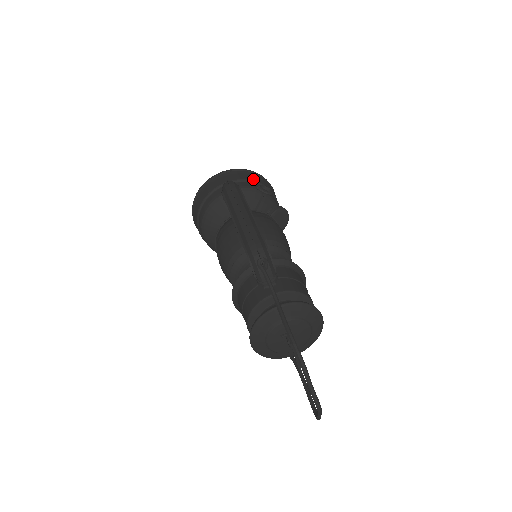
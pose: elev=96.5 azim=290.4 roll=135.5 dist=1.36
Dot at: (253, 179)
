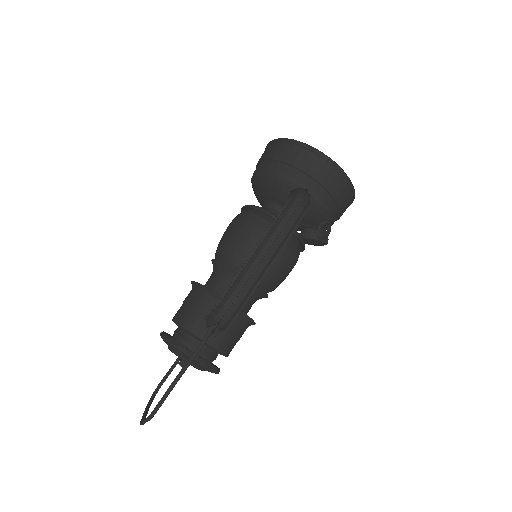
Dot at: (338, 197)
